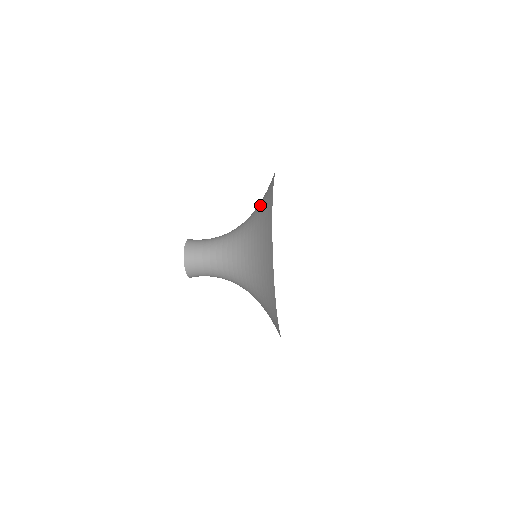
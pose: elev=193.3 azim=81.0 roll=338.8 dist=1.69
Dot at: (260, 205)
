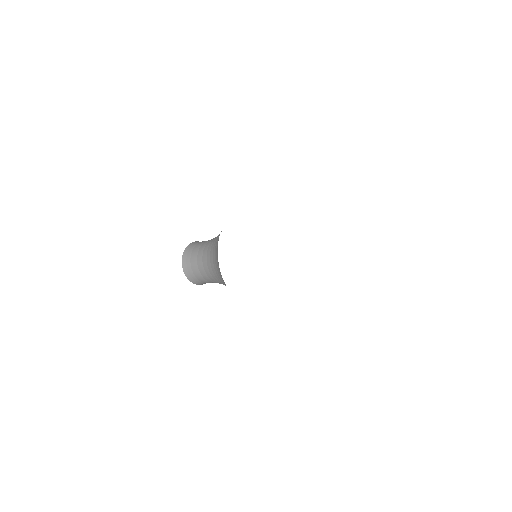
Dot at: occluded
